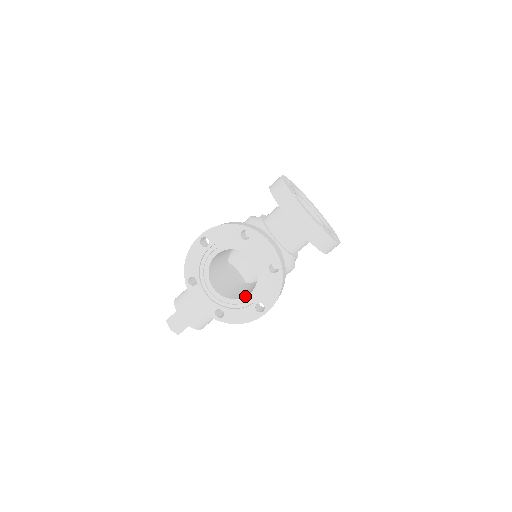
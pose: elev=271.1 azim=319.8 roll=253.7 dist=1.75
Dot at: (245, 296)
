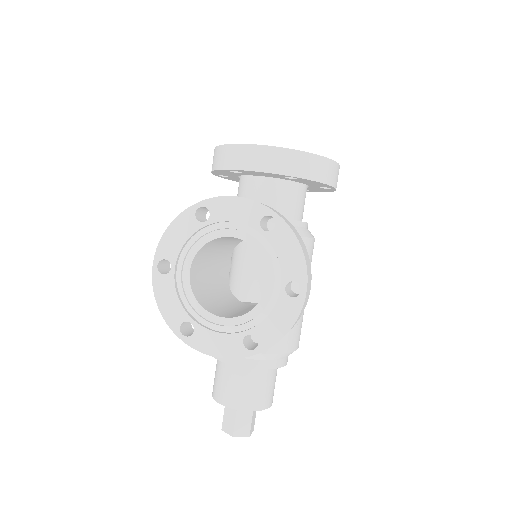
Dot at: occluded
